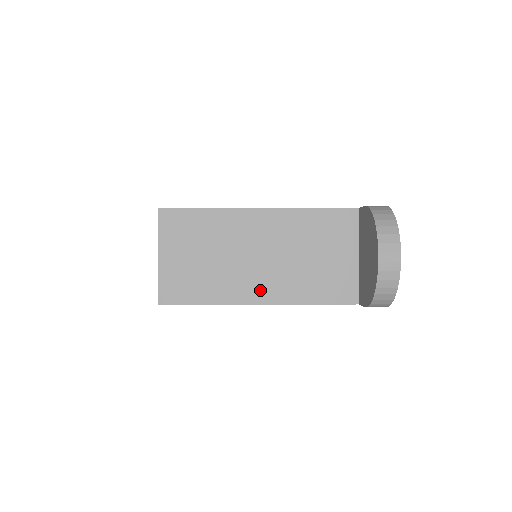
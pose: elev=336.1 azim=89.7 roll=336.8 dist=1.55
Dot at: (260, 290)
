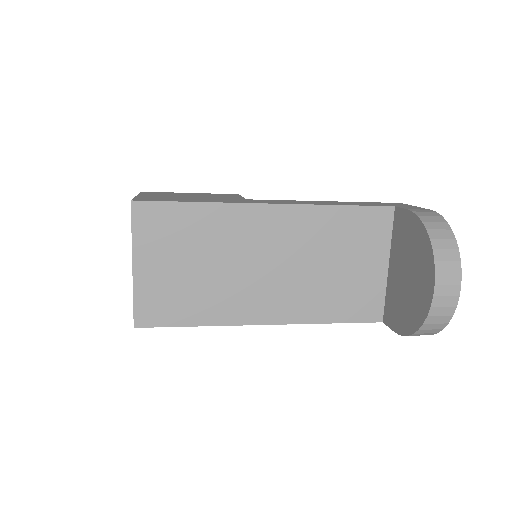
Dot at: (266, 307)
